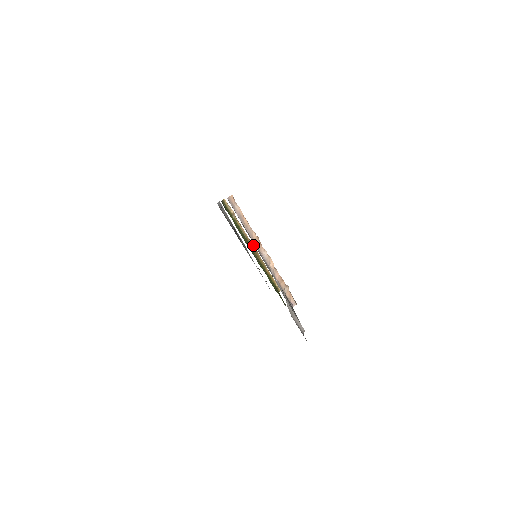
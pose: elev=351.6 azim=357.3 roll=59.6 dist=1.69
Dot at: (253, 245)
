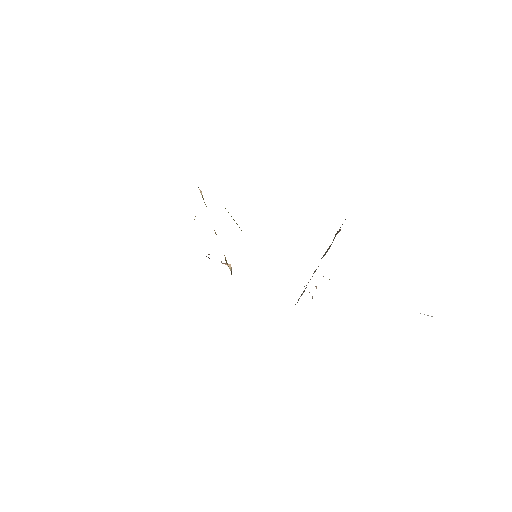
Dot at: occluded
